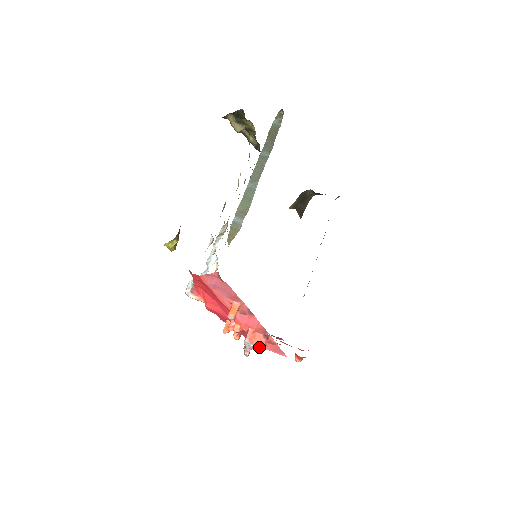
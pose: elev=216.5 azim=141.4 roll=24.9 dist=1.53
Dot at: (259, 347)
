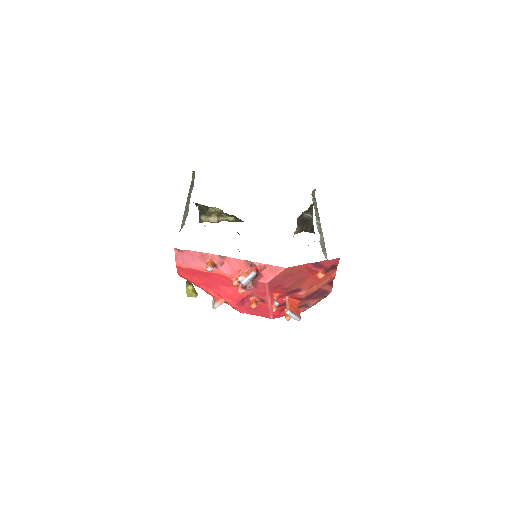
Dot at: (250, 274)
